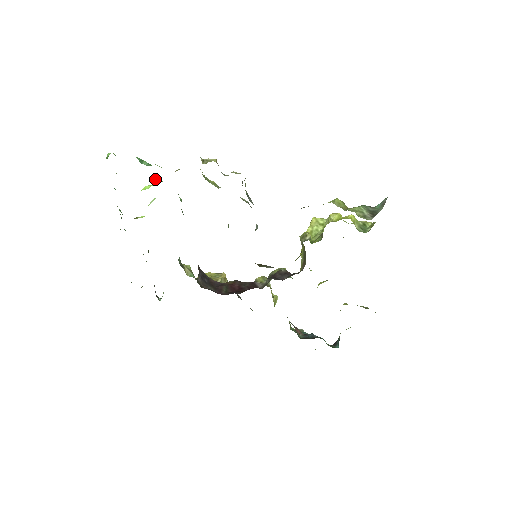
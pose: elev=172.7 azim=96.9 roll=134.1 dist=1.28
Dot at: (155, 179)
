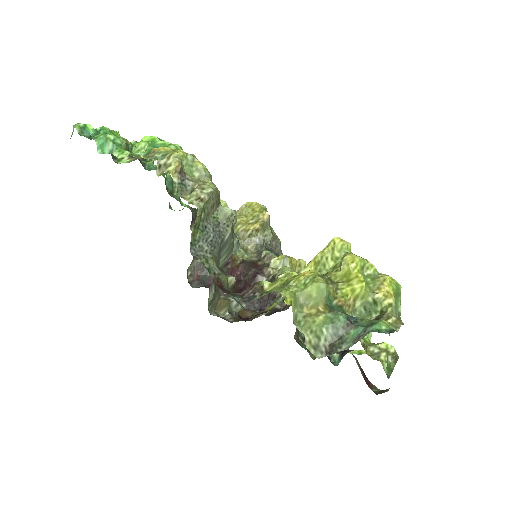
Dot at: (141, 143)
